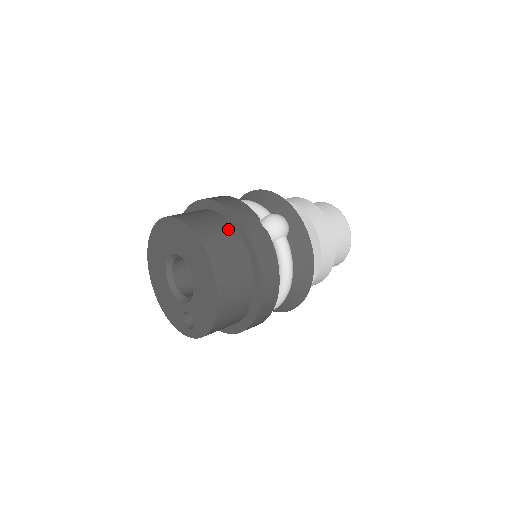
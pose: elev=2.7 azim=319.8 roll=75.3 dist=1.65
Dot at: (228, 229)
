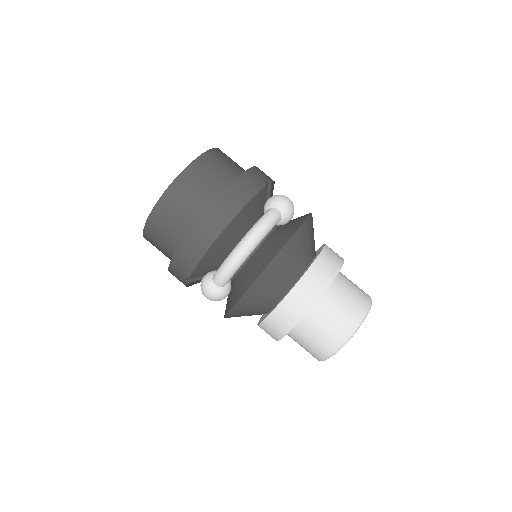
Dot at: (242, 169)
